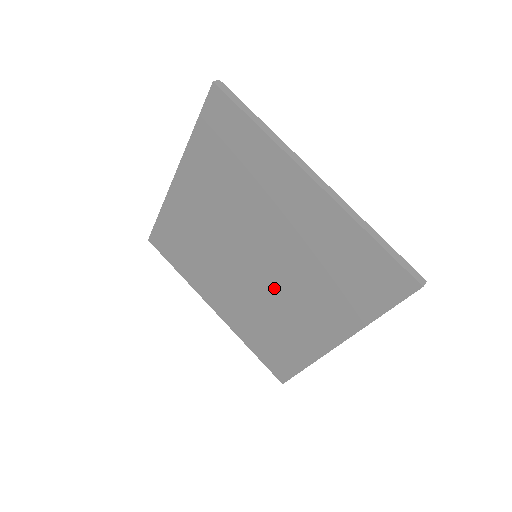
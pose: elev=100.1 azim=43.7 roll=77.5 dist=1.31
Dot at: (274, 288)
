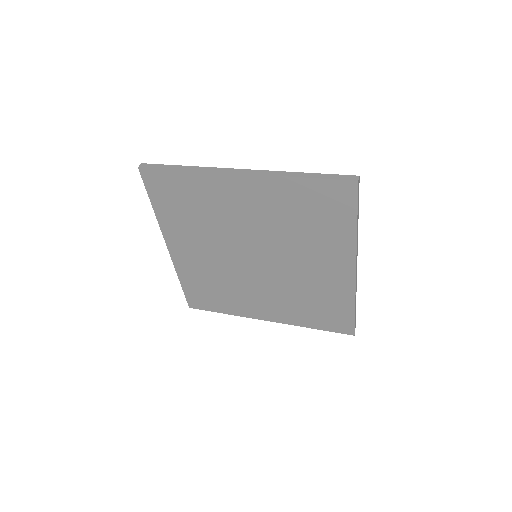
Dot at: (284, 268)
